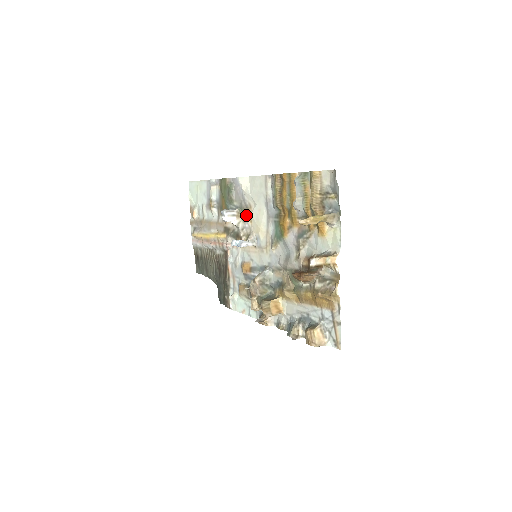
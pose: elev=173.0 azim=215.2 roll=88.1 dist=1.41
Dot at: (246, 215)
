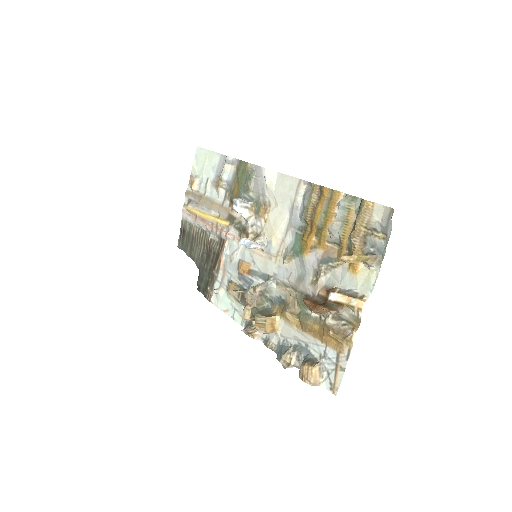
Dot at: (262, 212)
